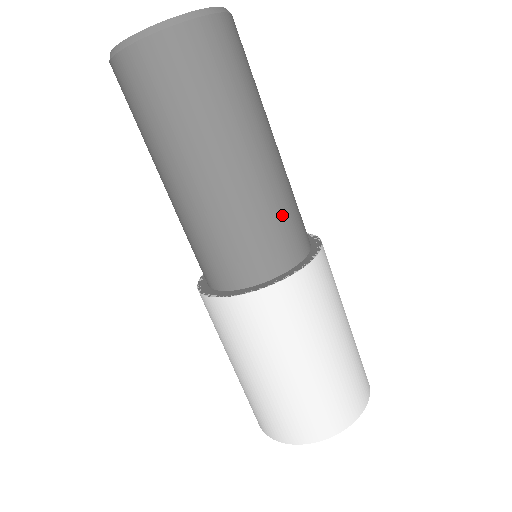
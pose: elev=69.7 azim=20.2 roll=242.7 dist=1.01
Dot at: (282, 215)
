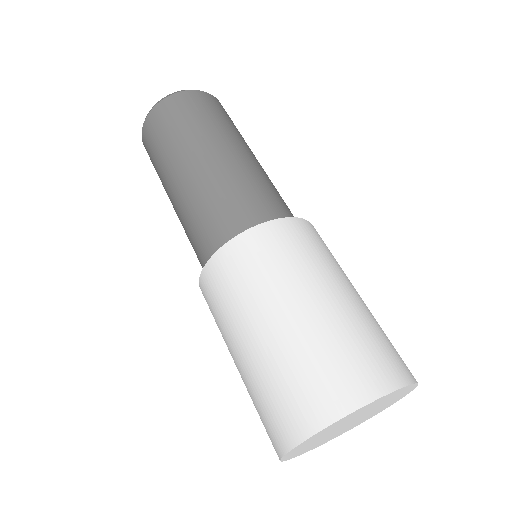
Dot at: occluded
